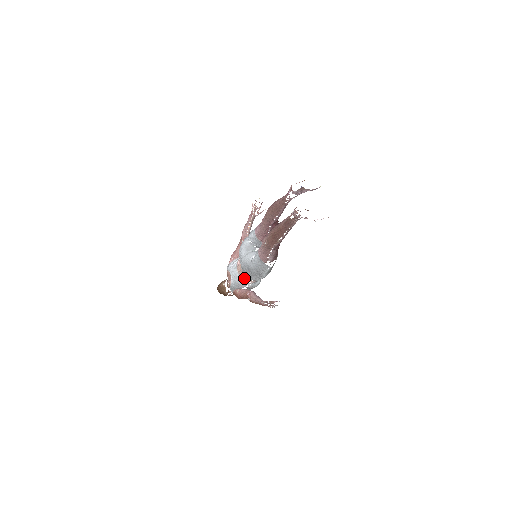
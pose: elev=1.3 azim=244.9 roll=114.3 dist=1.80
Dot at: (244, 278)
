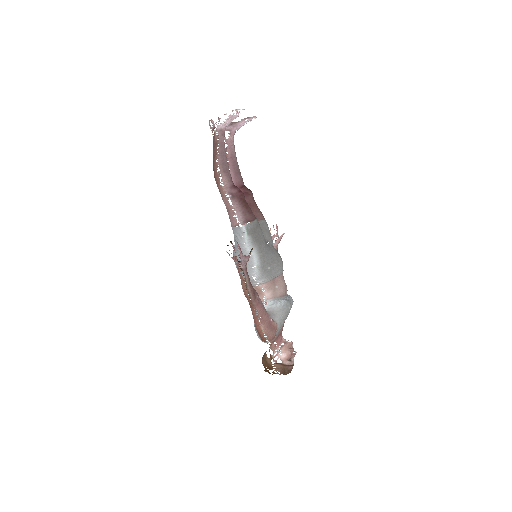
Dot at: occluded
